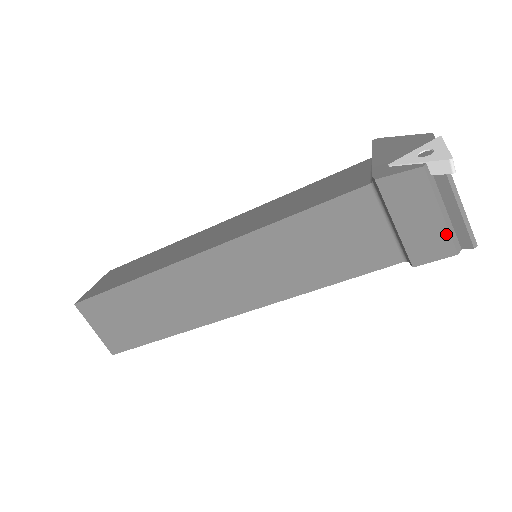
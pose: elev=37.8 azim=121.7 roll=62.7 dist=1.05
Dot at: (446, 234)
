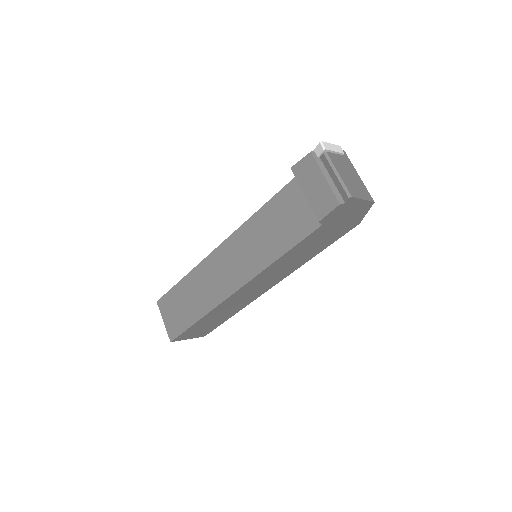
Dot at: (330, 192)
